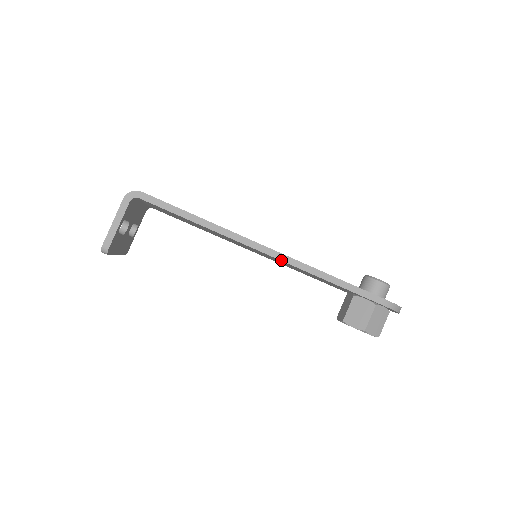
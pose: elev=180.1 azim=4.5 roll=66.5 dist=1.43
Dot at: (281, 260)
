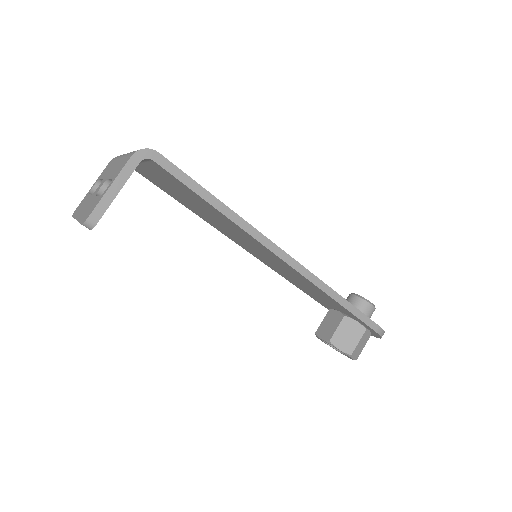
Dot at: (298, 271)
